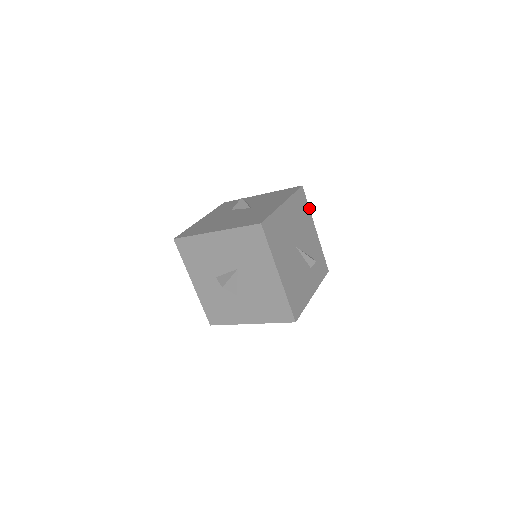
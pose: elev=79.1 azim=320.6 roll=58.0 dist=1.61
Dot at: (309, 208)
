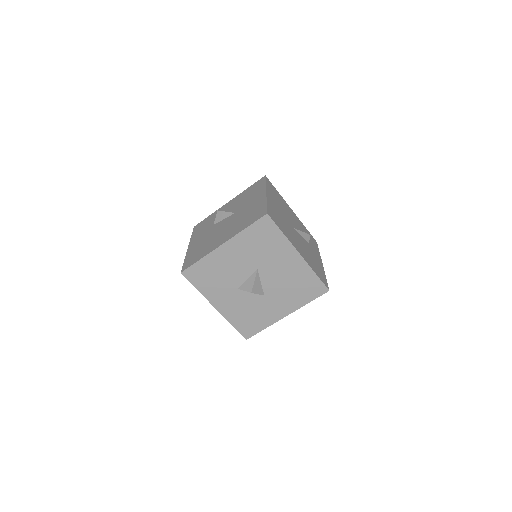
Dot at: occluded
